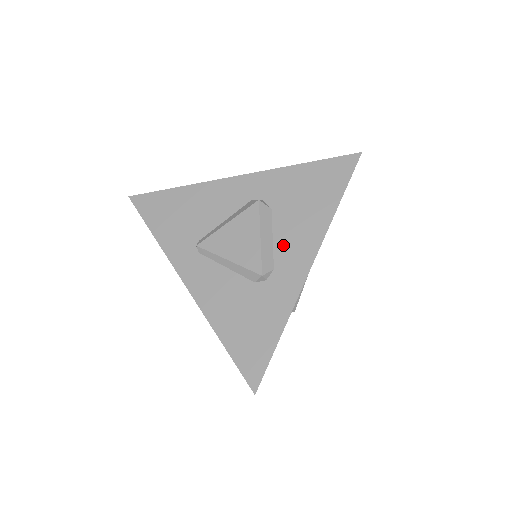
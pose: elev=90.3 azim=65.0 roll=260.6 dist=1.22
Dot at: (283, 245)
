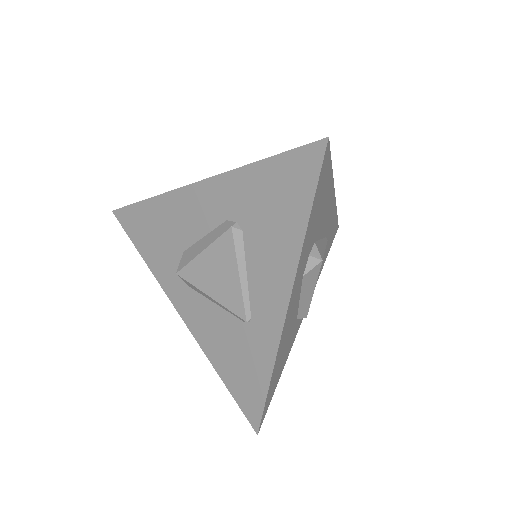
Dot at: occluded
